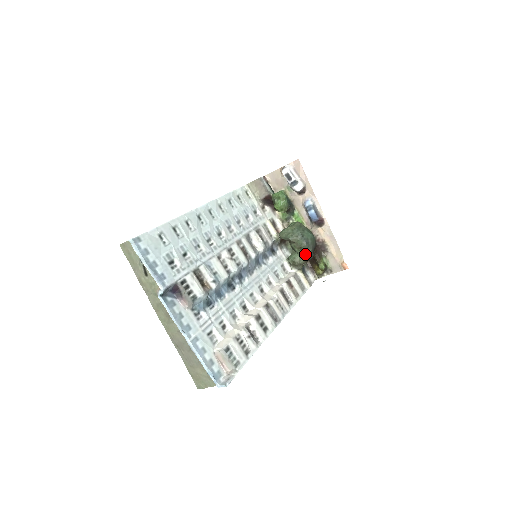
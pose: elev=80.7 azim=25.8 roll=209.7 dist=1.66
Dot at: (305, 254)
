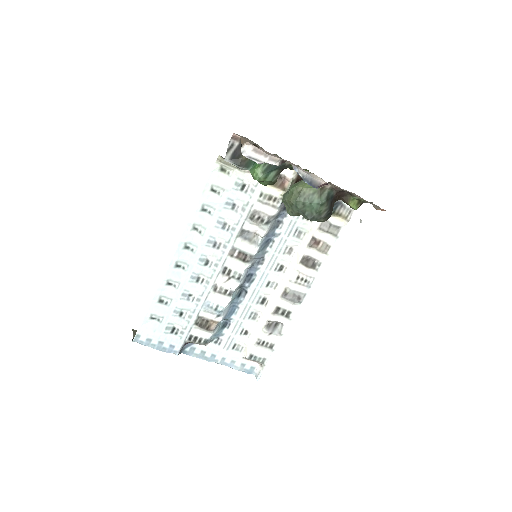
Dot at: occluded
